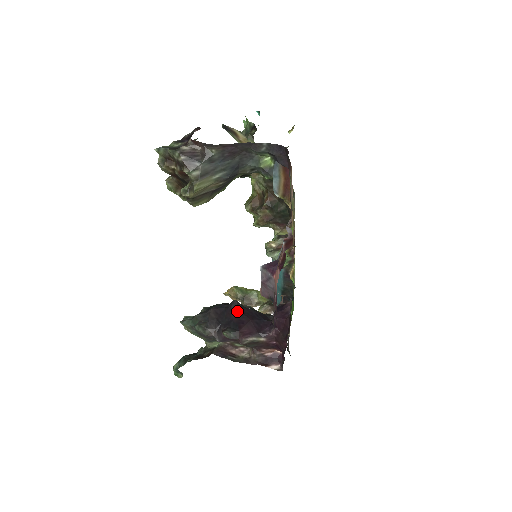
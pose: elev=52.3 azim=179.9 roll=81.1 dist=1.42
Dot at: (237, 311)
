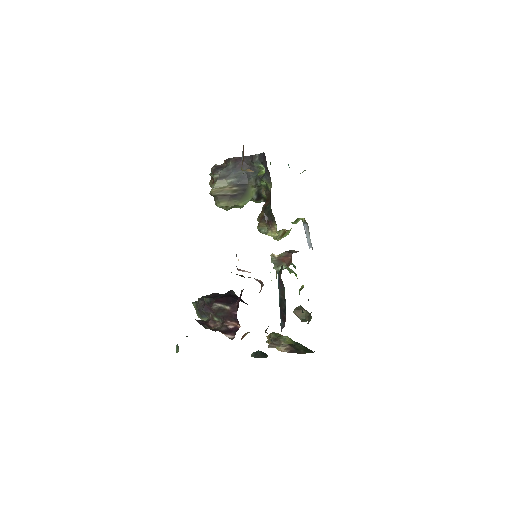
Dot at: (227, 294)
